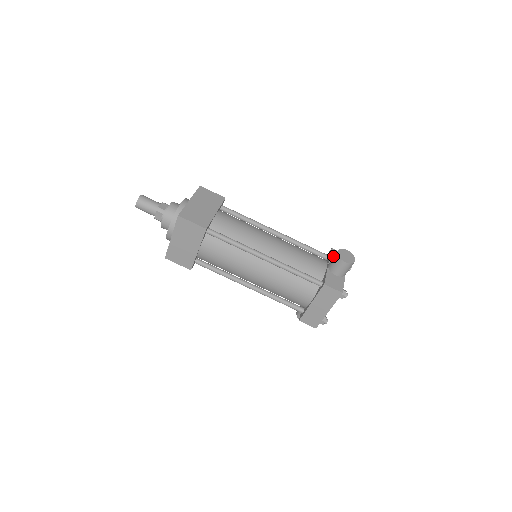
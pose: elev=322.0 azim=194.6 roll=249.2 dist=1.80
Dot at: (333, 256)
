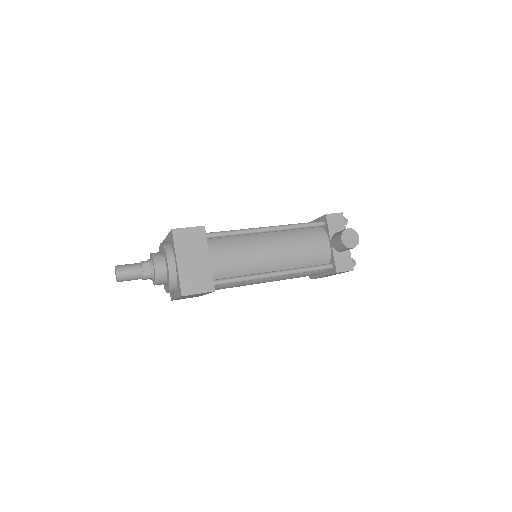
Dot at: (331, 226)
